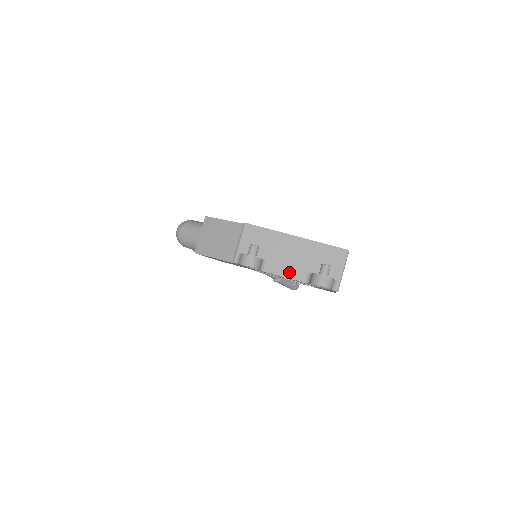
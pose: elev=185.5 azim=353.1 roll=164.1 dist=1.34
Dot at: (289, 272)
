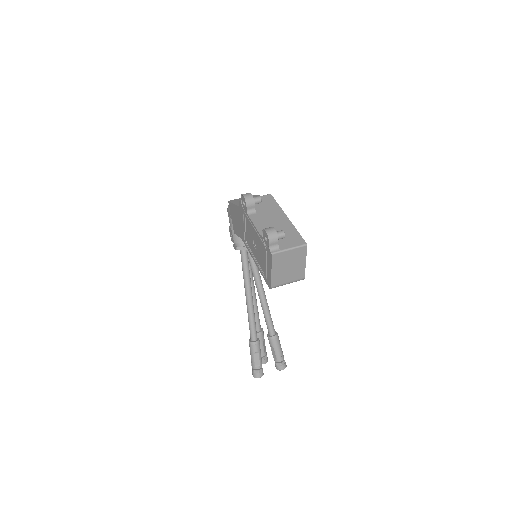
Dot at: (260, 225)
